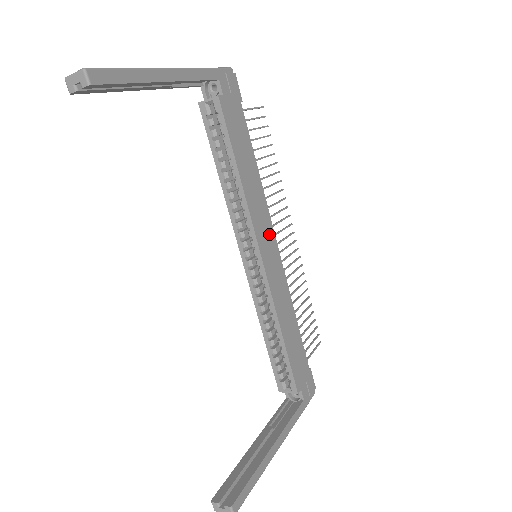
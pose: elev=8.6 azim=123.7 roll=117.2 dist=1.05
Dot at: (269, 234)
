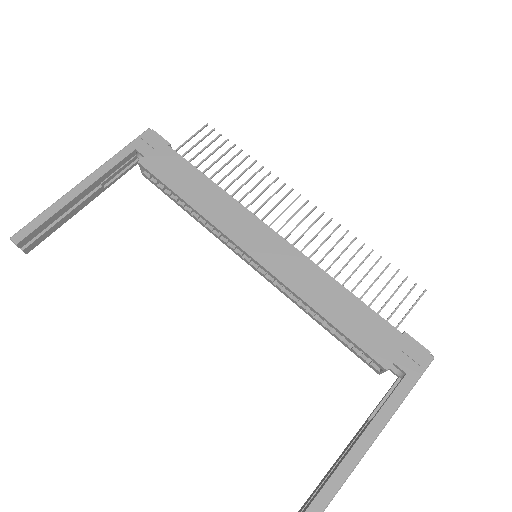
Dot at: (255, 229)
